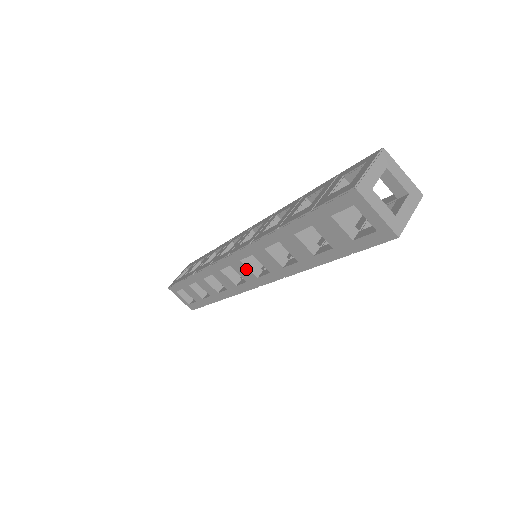
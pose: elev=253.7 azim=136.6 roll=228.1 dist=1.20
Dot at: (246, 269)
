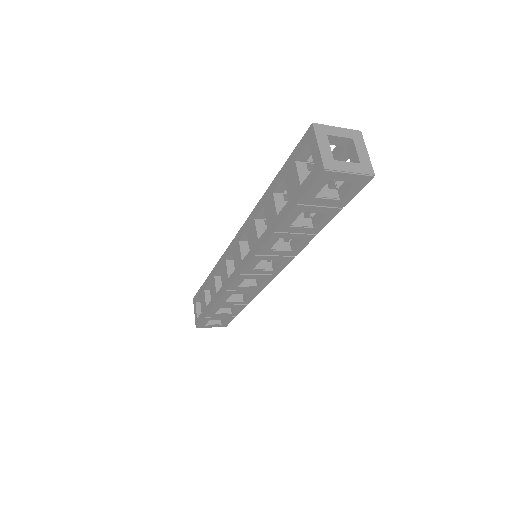
Dot at: (239, 251)
